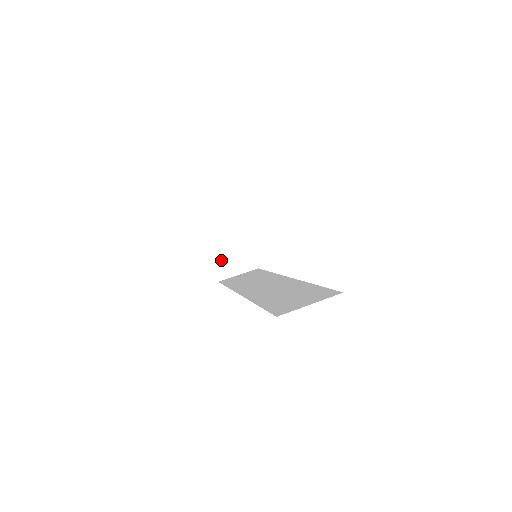
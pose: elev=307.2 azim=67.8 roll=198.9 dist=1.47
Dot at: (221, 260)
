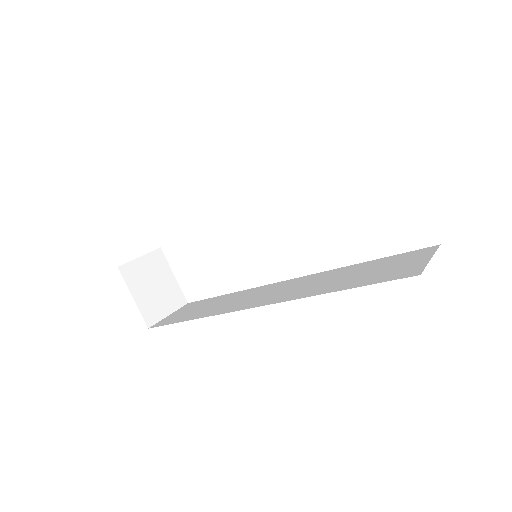
Dot at: (145, 298)
